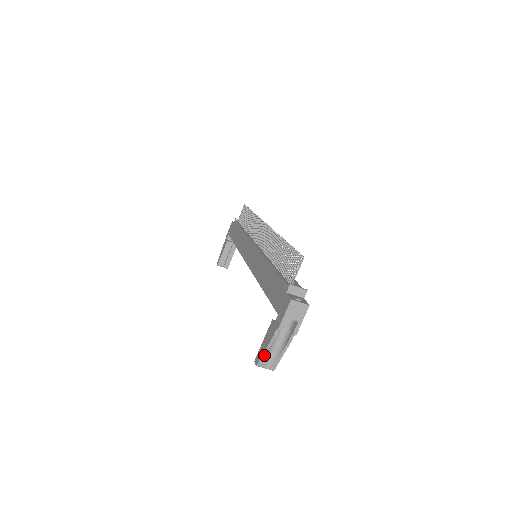
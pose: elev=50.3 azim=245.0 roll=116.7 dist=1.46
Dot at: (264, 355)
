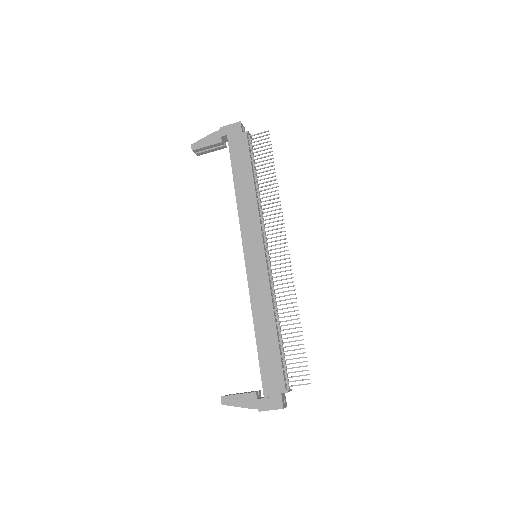
Dot at: occluded
